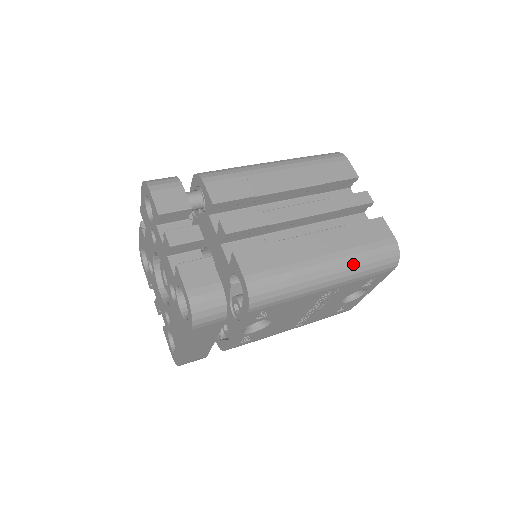
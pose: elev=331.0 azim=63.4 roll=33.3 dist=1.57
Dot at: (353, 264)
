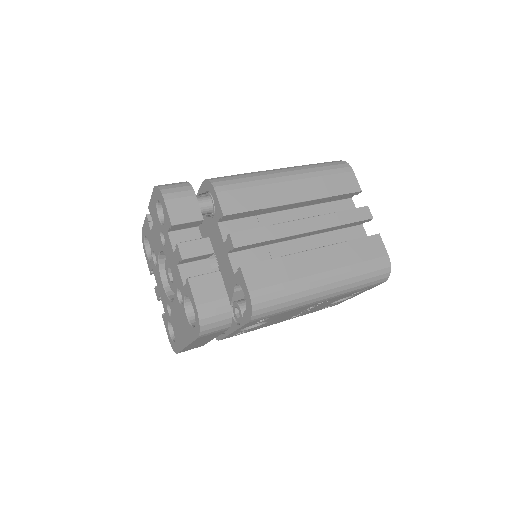
Dot at: (348, 281)
